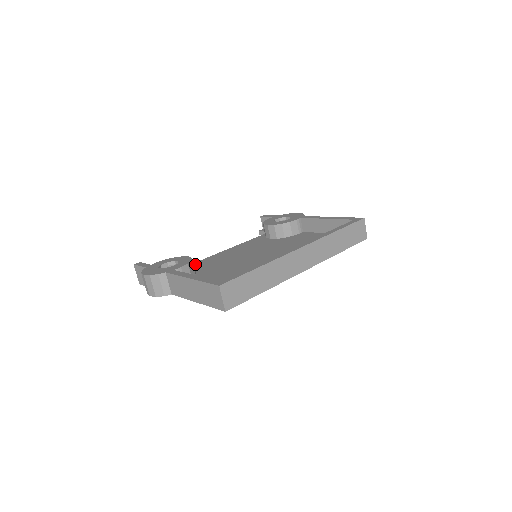
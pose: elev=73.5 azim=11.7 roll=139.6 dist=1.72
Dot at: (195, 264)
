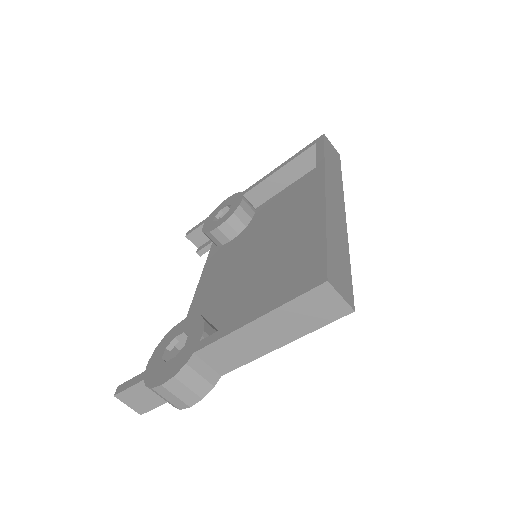
Dot at: occluded
